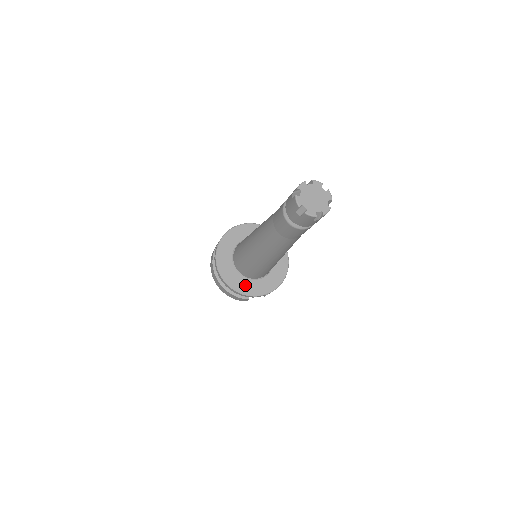
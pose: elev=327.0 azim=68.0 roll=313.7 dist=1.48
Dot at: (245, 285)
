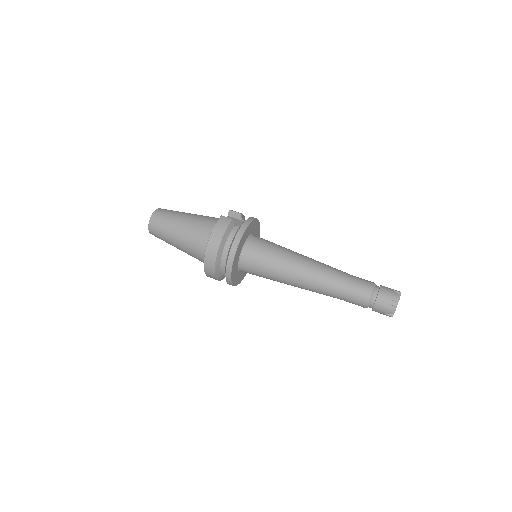
Dot at: (237, 278)
